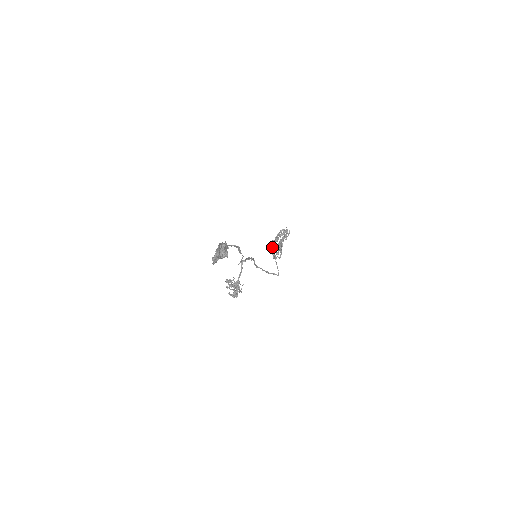
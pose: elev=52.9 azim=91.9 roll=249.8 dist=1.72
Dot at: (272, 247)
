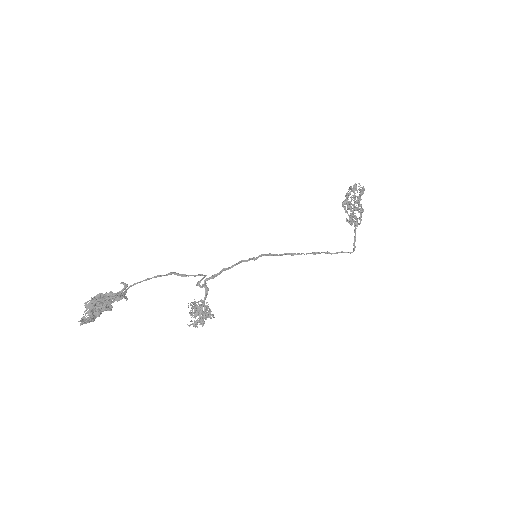
Dot at: occluded
